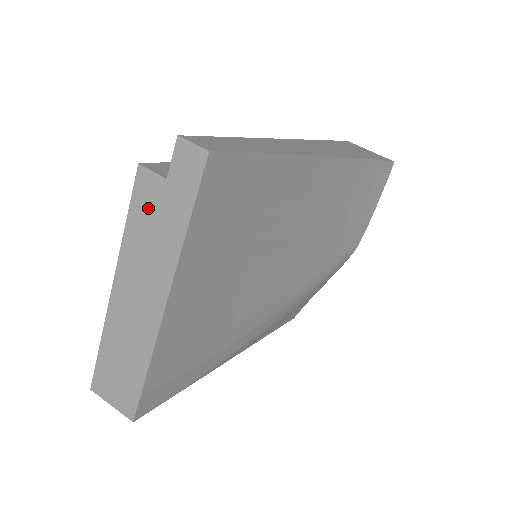
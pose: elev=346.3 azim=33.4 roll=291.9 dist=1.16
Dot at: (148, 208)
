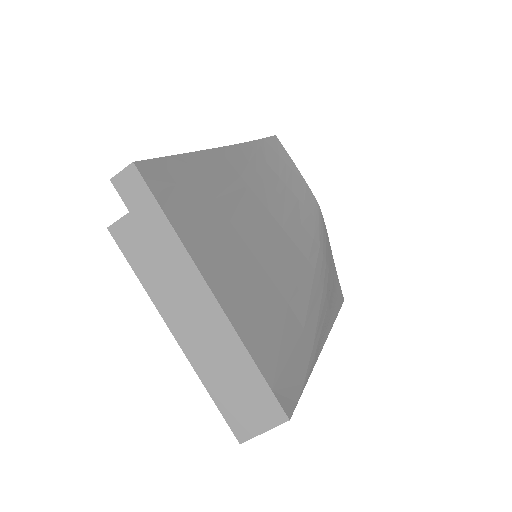
Dot at: (138, 245)
